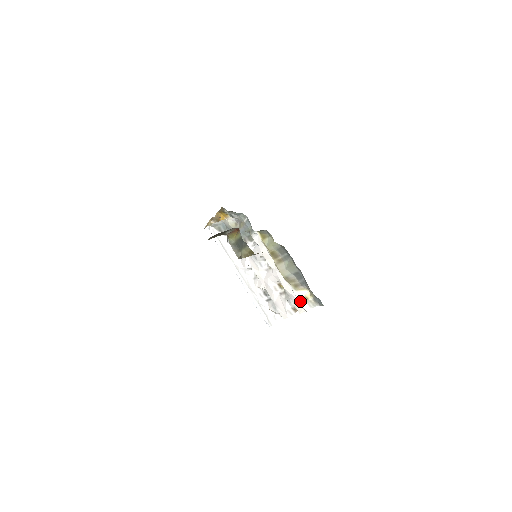
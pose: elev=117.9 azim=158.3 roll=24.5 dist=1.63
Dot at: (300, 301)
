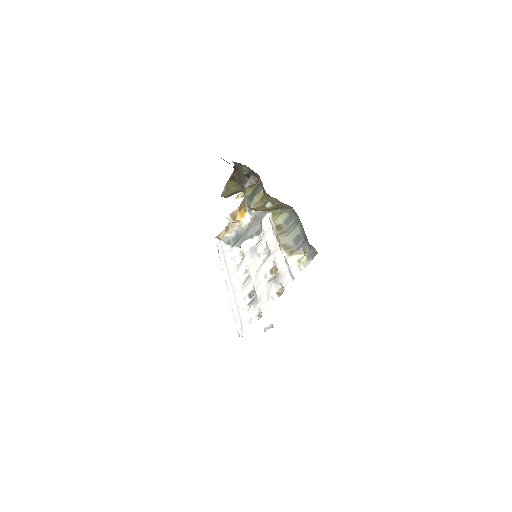
Dot at: (291, 268)
